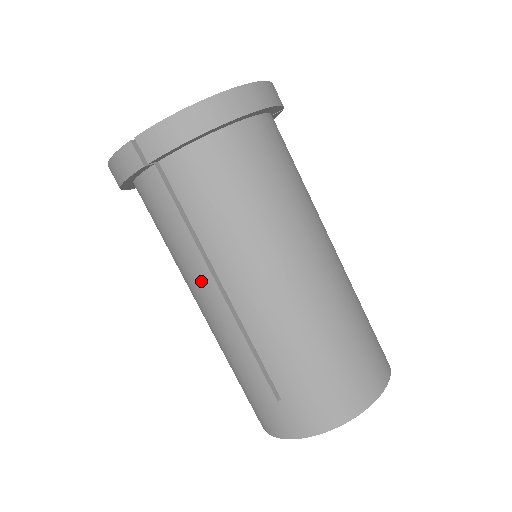
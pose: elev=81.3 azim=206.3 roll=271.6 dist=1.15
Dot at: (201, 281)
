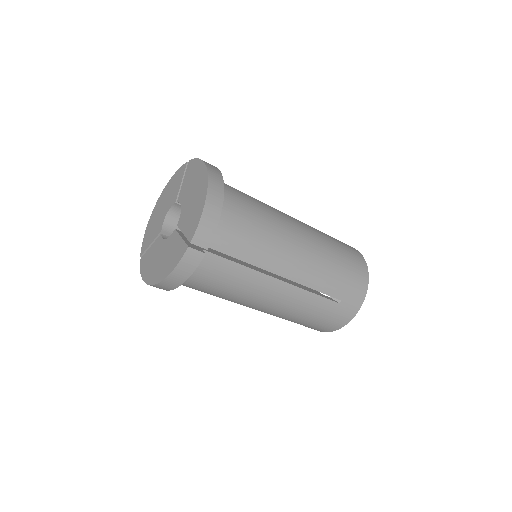
Dot at: occluded
